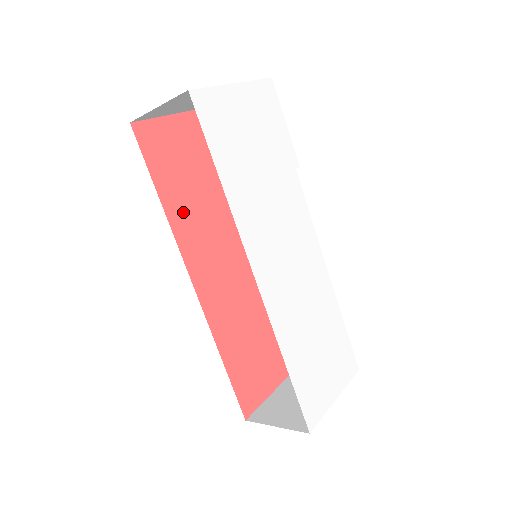
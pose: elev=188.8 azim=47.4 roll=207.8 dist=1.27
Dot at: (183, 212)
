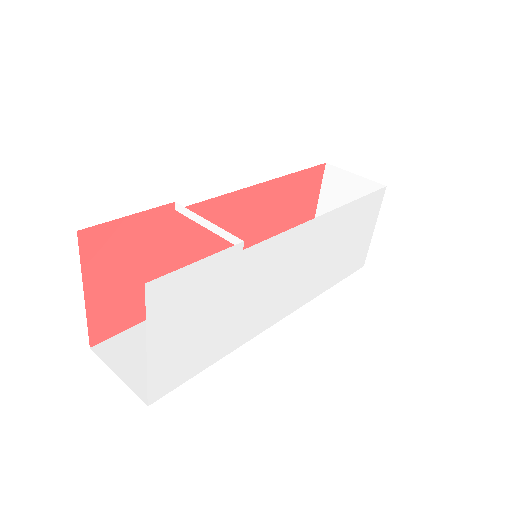
Dot at: occluded
